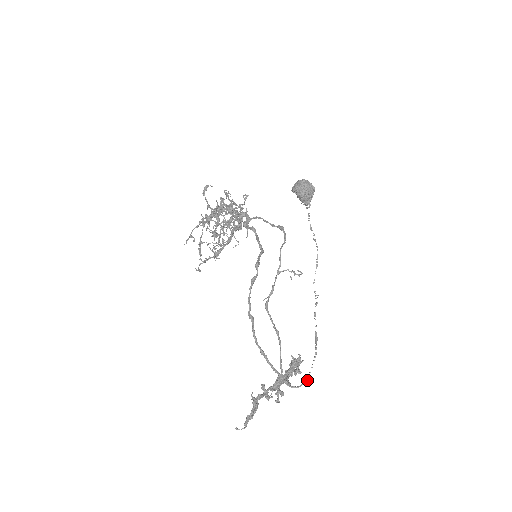
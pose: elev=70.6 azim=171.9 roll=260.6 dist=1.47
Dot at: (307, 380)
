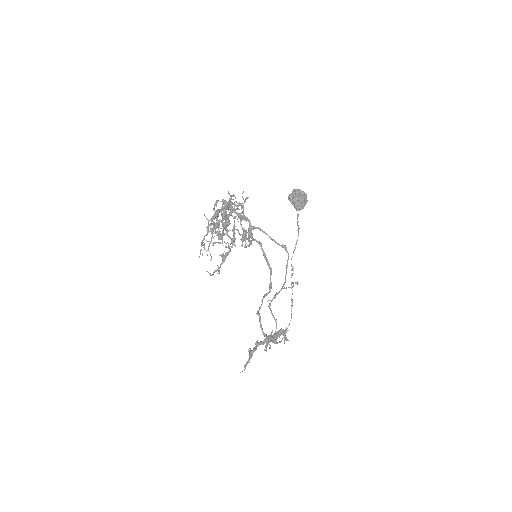
Dot at: occluded
